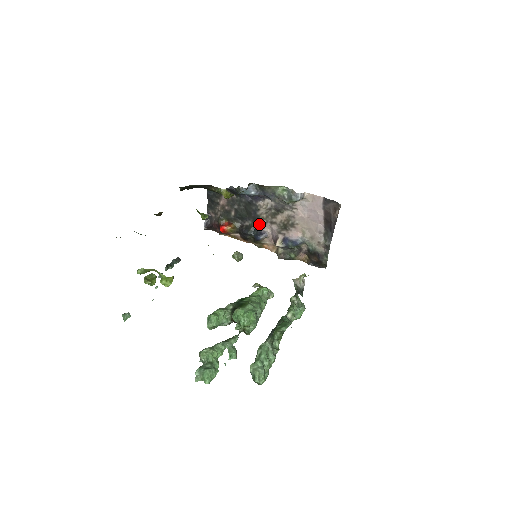
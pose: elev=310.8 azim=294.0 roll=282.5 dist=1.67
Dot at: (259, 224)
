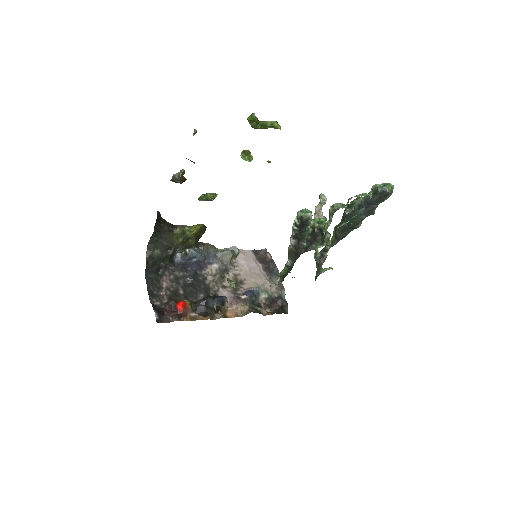
Dot at: (212, 293)
